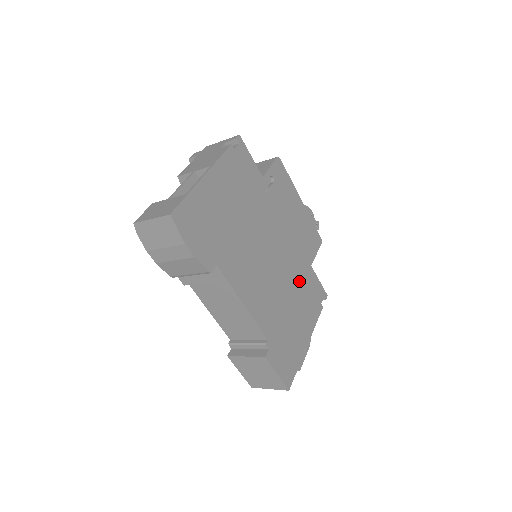
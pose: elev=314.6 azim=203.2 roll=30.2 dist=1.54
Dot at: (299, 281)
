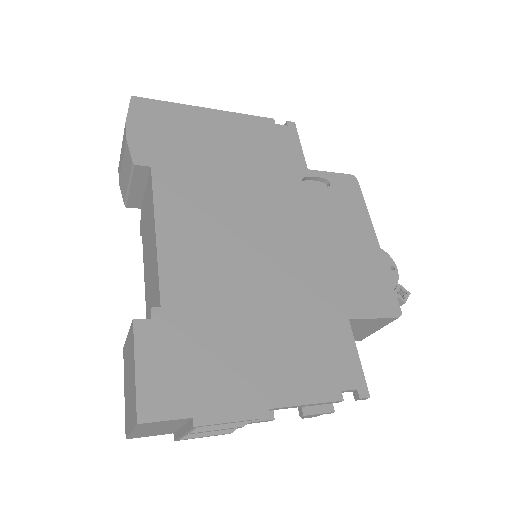
Dot at: (301, 310)
